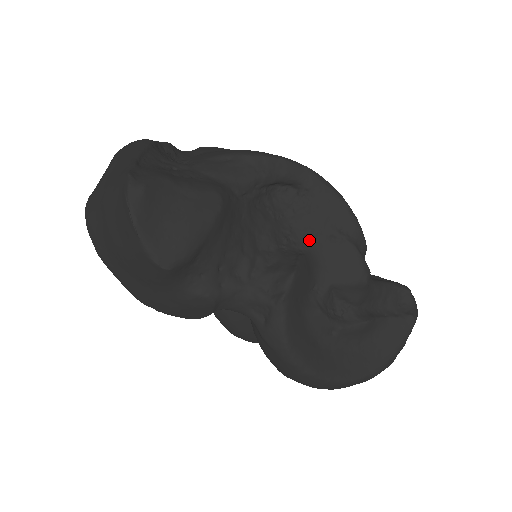
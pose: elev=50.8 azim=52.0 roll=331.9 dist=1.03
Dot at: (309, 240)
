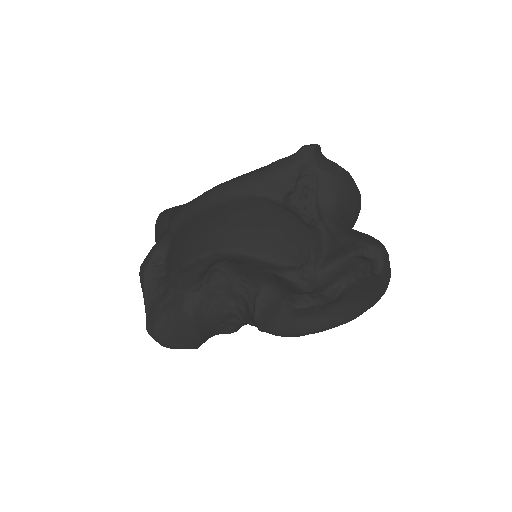
Dot at: (258, 280)
